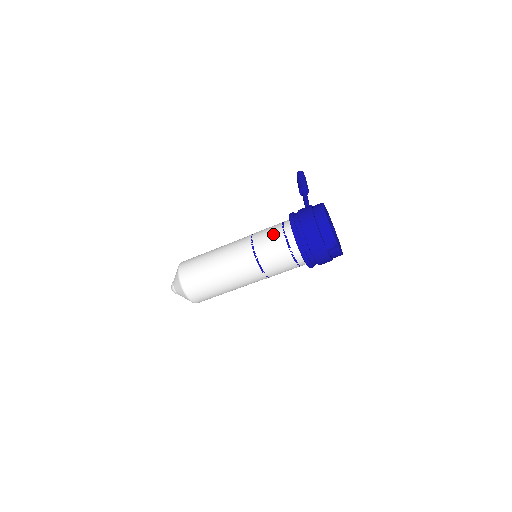
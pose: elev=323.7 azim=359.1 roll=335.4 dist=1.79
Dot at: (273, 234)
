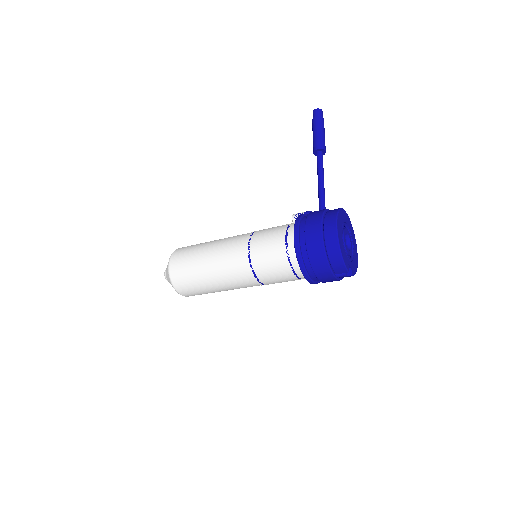
Dot at: (274, 251)
